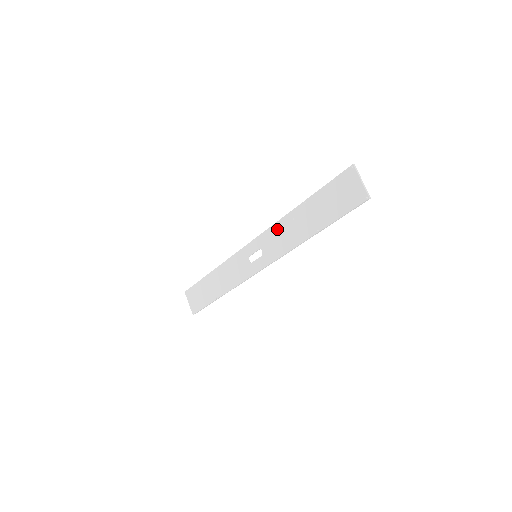
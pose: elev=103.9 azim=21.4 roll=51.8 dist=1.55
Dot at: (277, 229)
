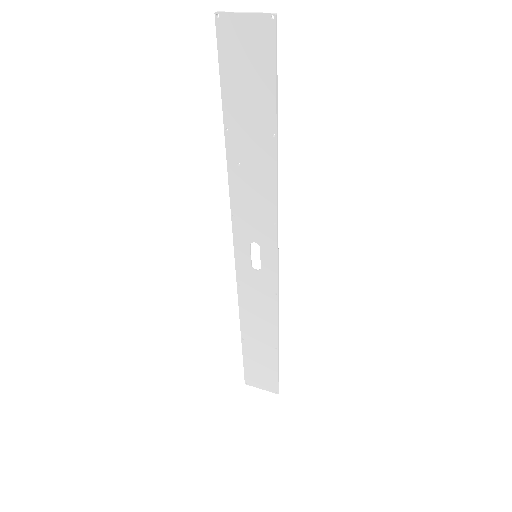
Dot at: (238, 200)
